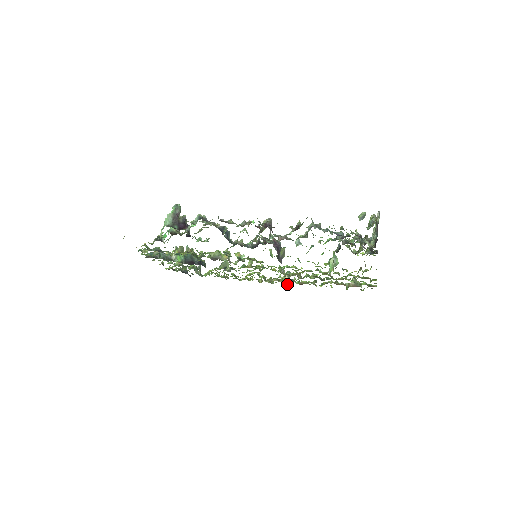
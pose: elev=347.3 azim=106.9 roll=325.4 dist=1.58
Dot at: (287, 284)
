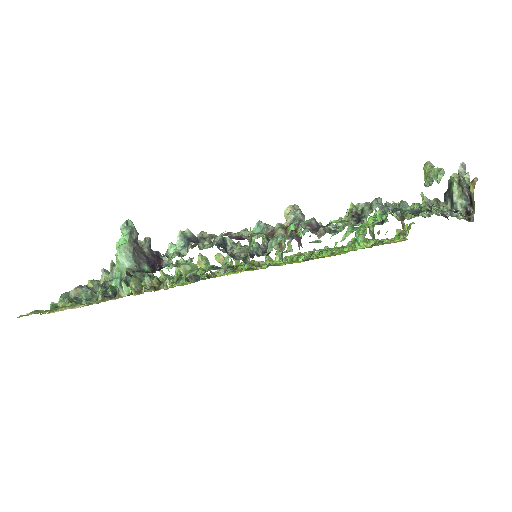
Dot at: occluded
